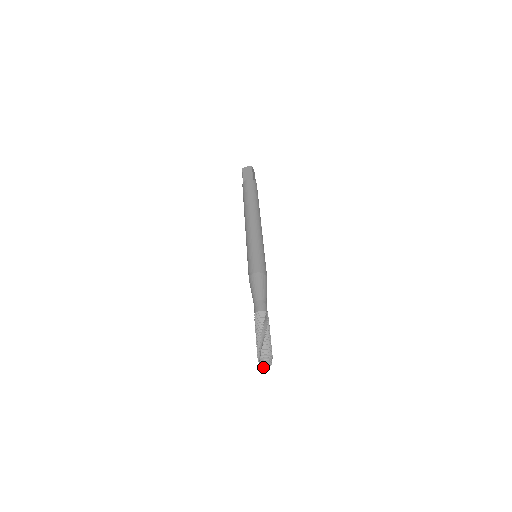
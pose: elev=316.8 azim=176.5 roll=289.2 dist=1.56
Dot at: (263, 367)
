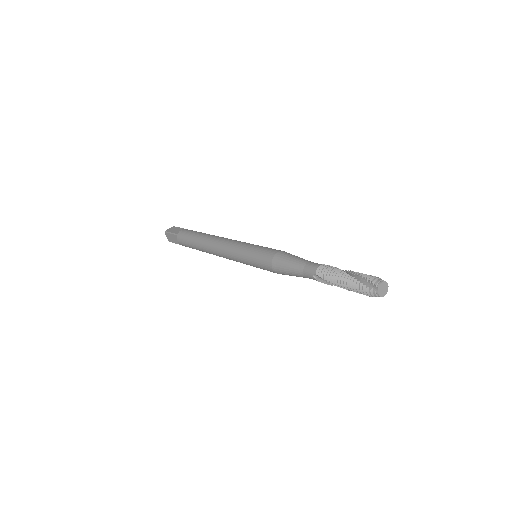
Dot at: (380, 296)
